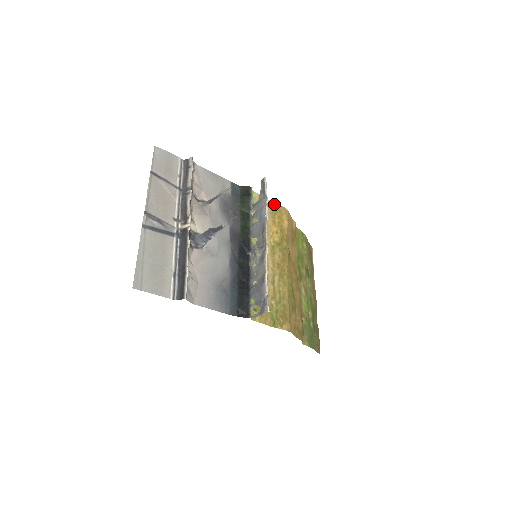
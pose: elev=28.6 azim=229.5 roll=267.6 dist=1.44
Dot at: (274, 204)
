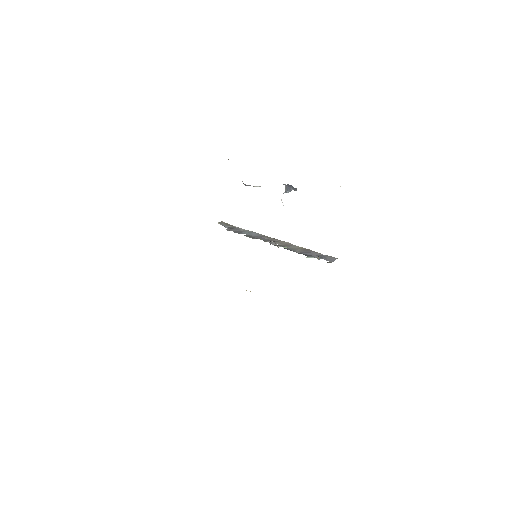
Dot at: occluded
